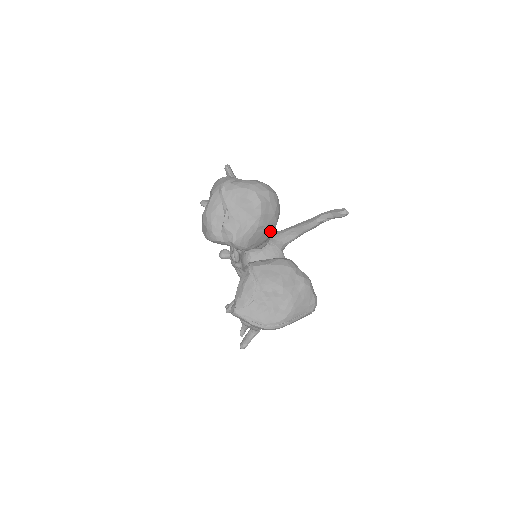
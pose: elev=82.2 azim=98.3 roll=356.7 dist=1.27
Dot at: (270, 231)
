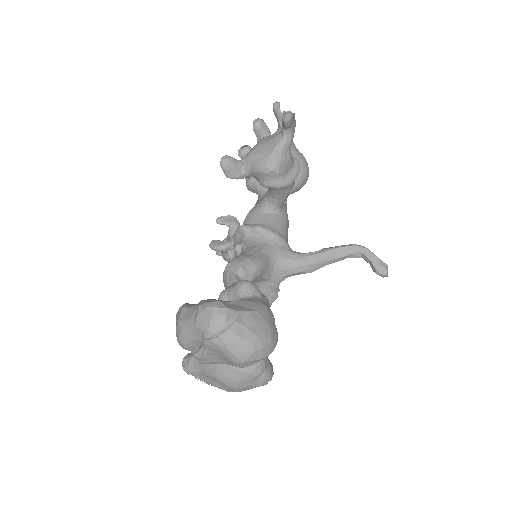
Dot at: occluded
